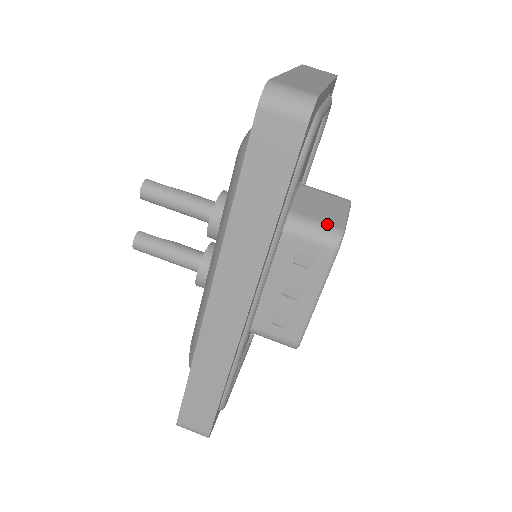
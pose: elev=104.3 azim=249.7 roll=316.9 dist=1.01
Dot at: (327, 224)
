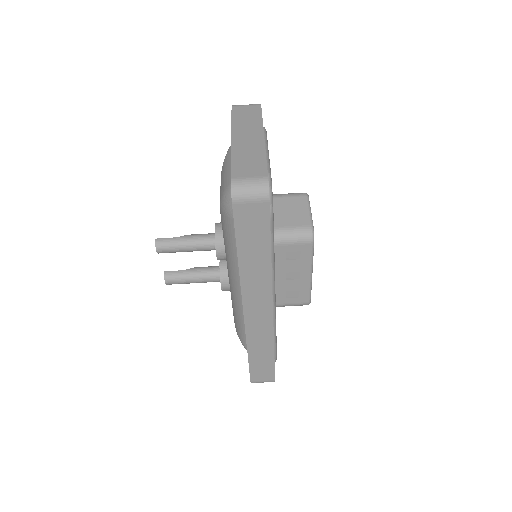
Dot at: (299, 227)
